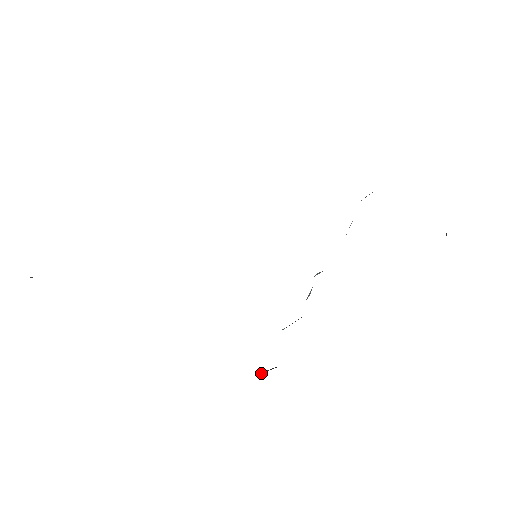
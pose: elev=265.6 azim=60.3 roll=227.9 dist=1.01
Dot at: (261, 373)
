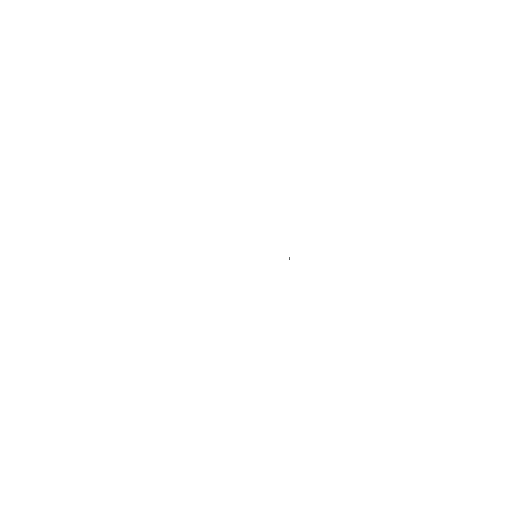
Dot at: occluded
